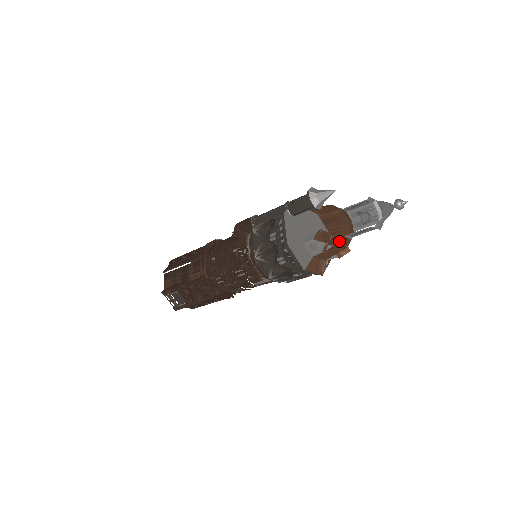
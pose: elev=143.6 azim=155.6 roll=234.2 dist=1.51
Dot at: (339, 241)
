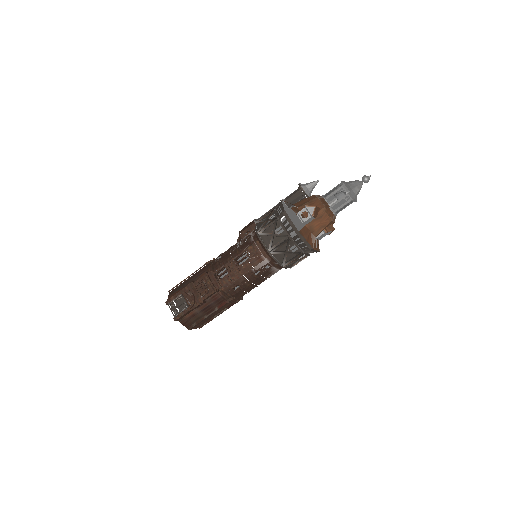
Dot at: occluded
